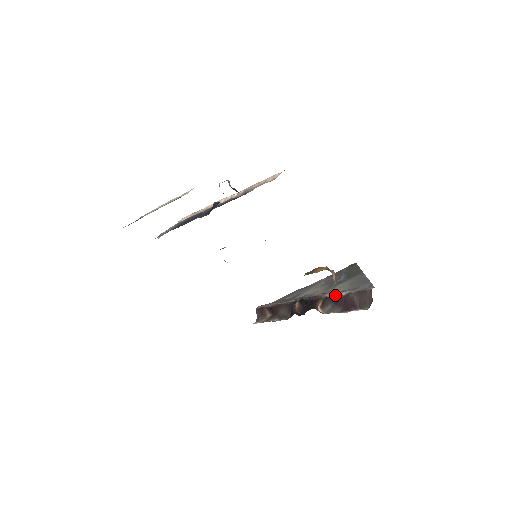
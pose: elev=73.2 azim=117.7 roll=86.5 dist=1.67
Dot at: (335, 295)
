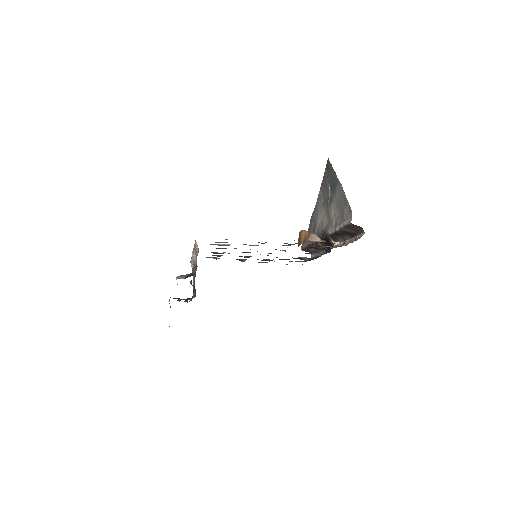
Dot at: (334, 232)
